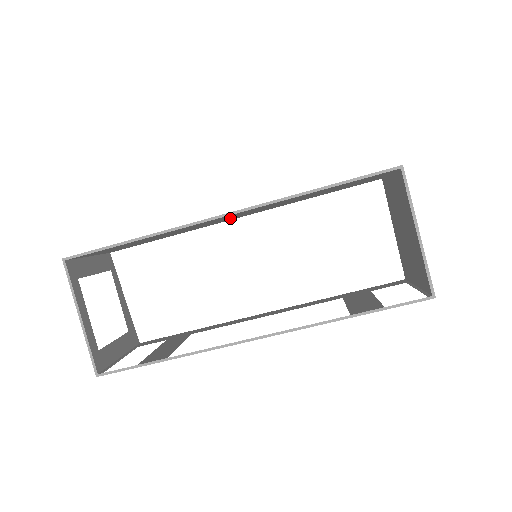
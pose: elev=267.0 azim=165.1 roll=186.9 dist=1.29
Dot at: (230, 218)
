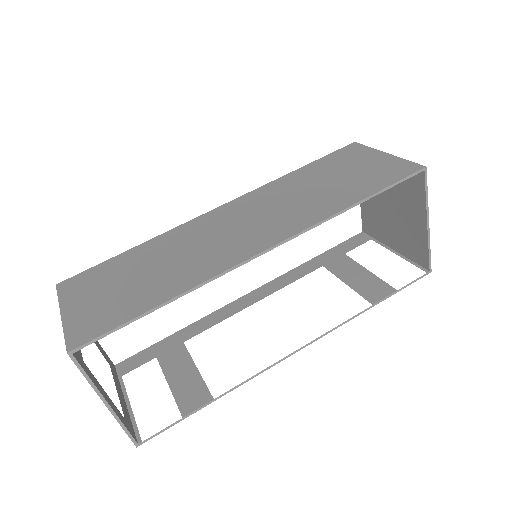
Dot at: (230, 226)
